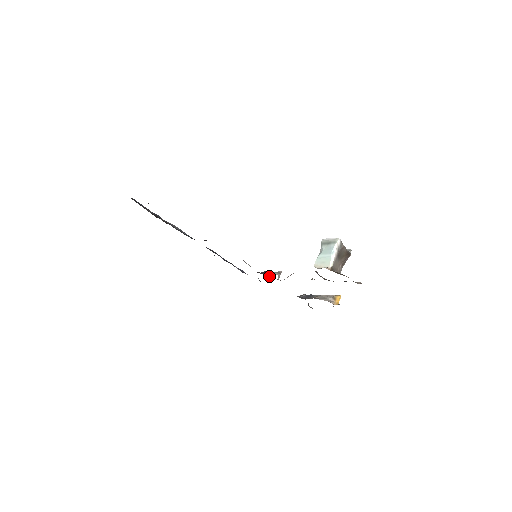
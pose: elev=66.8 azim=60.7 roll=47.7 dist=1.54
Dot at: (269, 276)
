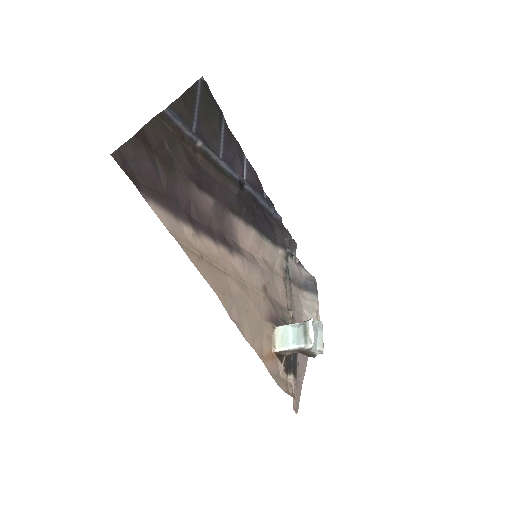
Dot at: (286, 252)
